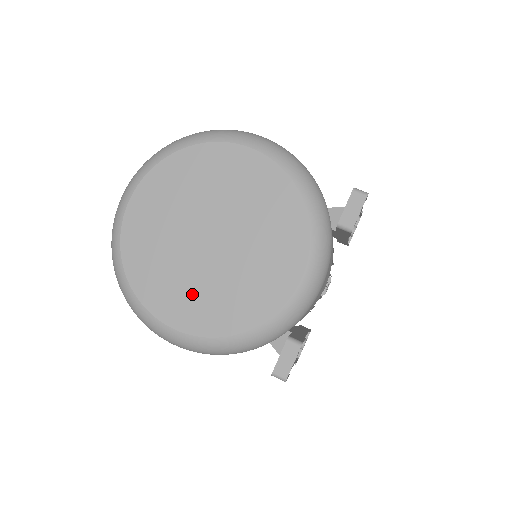
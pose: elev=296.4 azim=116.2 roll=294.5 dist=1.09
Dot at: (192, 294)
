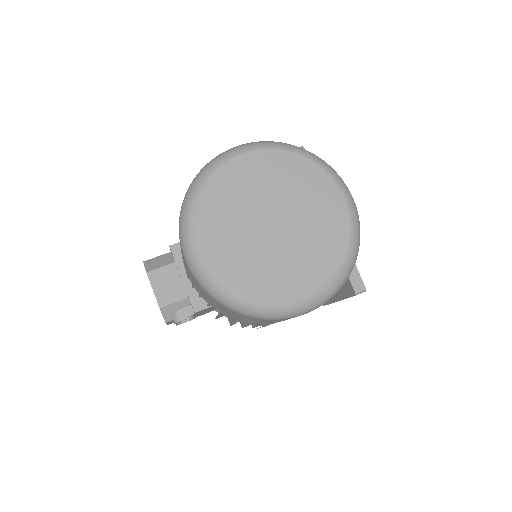
Dot at: (297, 265)
